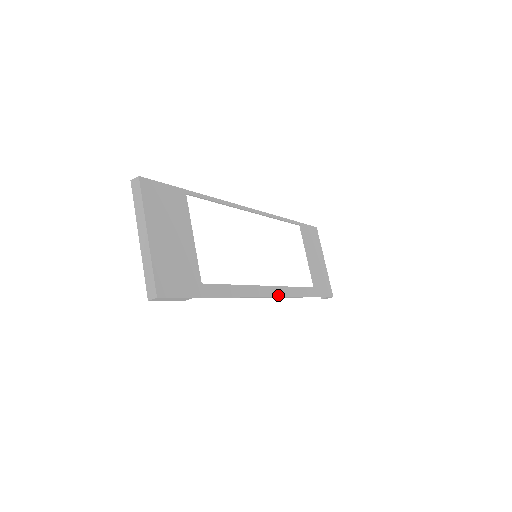
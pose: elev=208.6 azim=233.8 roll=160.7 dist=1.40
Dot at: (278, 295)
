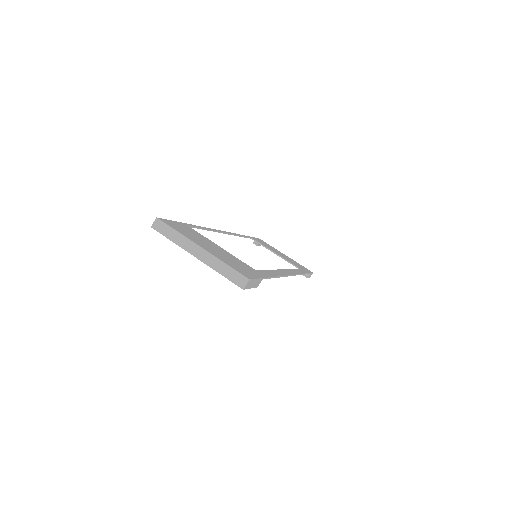
Dot at: (292, 274)
